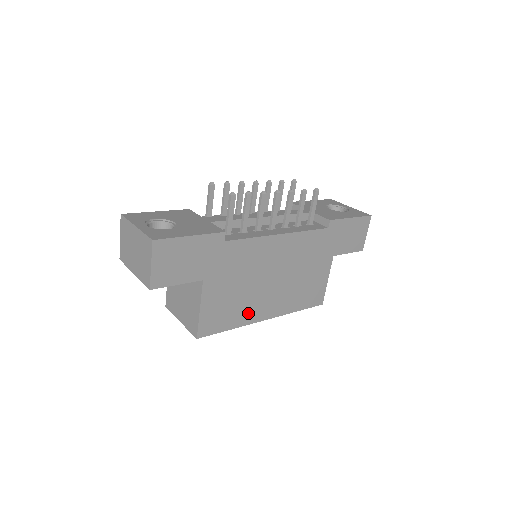
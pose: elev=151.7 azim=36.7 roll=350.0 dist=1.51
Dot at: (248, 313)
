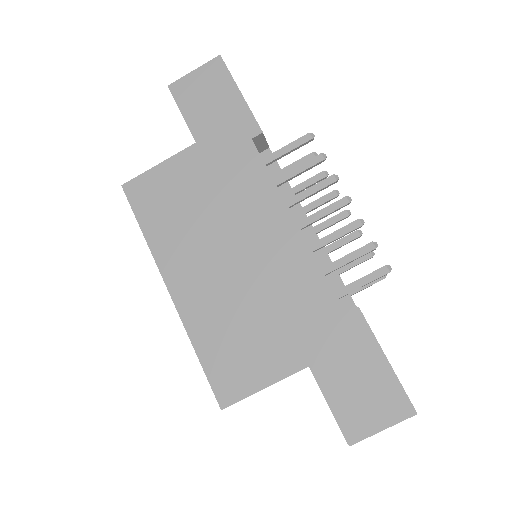
Dot at: (171, 246)
